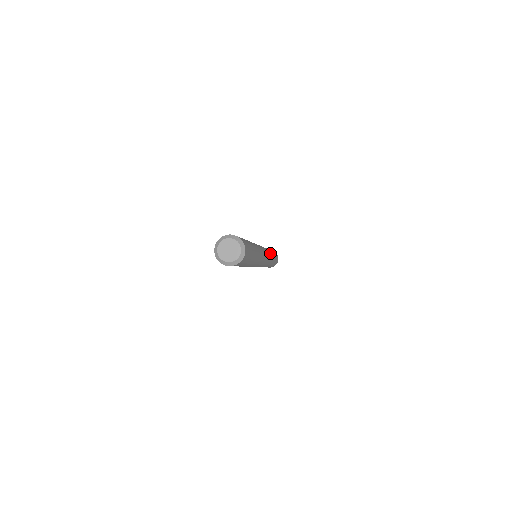
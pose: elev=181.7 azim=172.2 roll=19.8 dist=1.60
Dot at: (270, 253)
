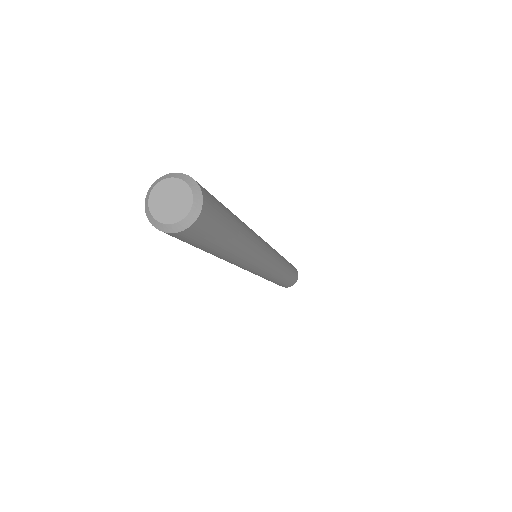
Dot at: (282, 262)
